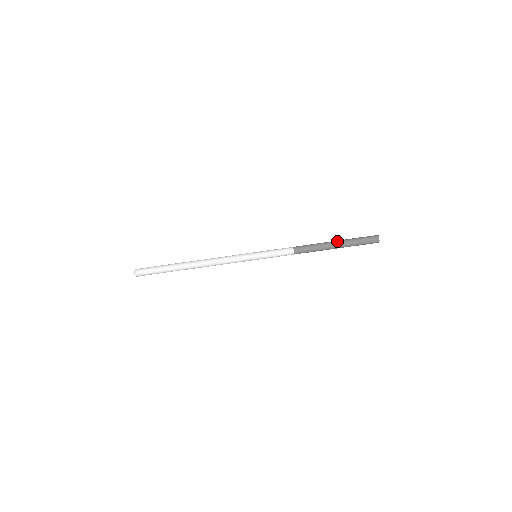
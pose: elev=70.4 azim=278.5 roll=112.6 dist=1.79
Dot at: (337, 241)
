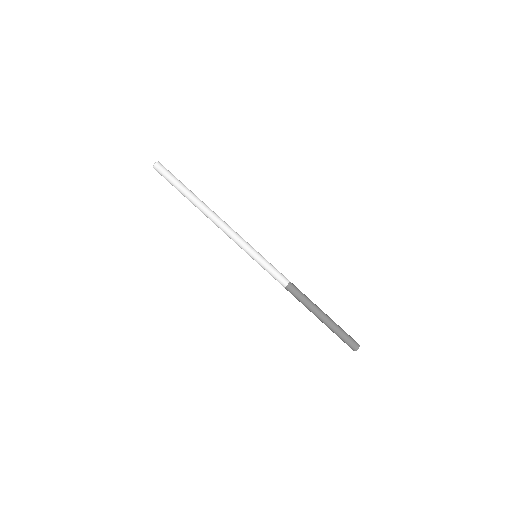
Dot at: (326, 316)
